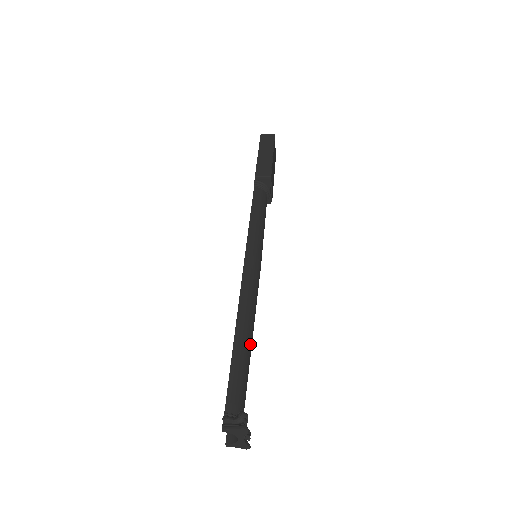
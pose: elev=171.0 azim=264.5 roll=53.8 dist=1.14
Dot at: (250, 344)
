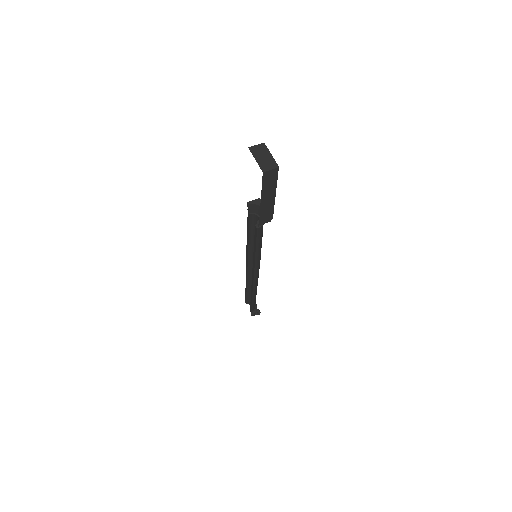
Dot at: occluded
